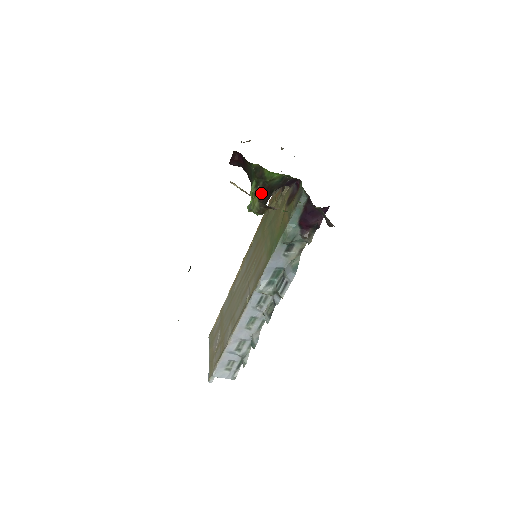
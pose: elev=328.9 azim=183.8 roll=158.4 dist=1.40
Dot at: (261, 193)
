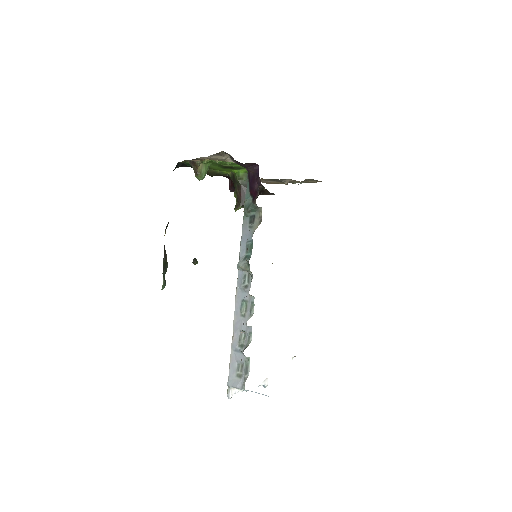
Dot at: (238, 193)
